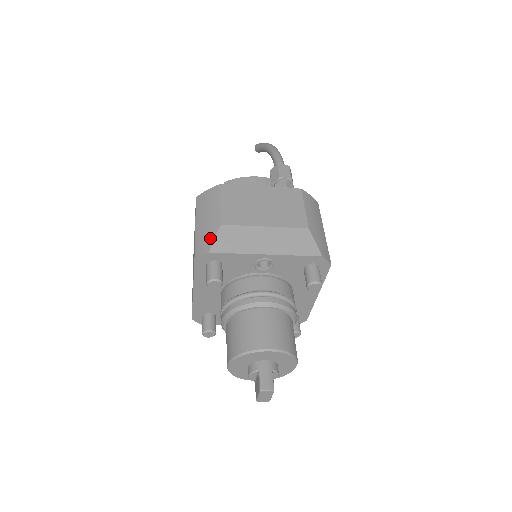
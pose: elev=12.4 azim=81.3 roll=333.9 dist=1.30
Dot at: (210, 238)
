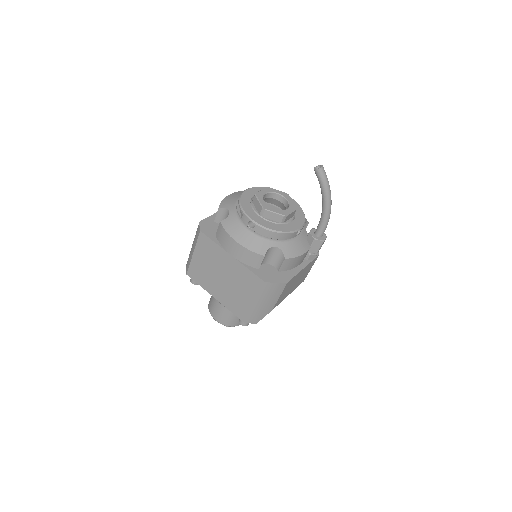
Dot at: (262, 317)
